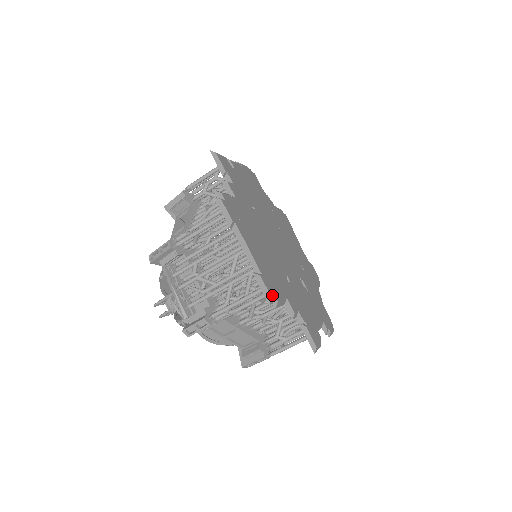
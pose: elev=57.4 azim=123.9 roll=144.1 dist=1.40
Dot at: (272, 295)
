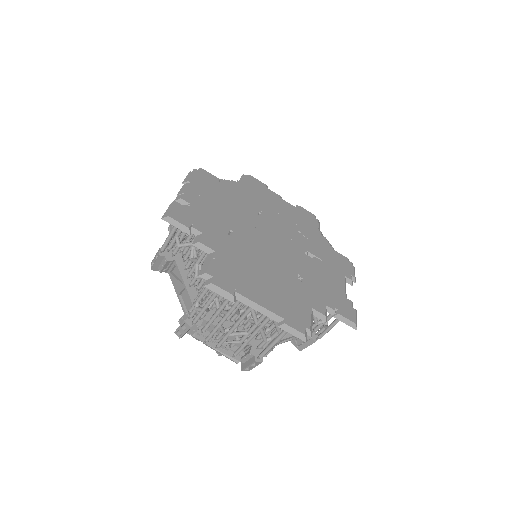
Dot at: (303, 330)
